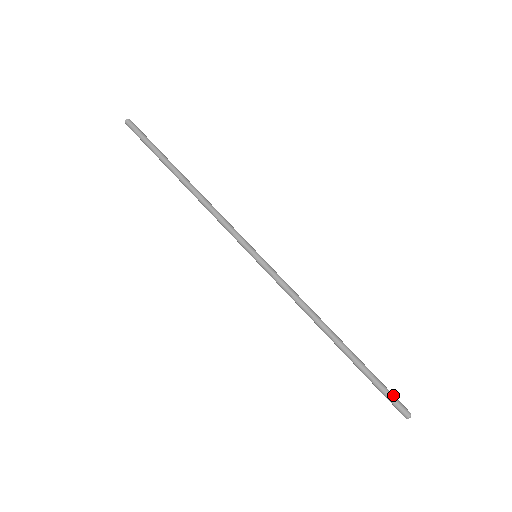
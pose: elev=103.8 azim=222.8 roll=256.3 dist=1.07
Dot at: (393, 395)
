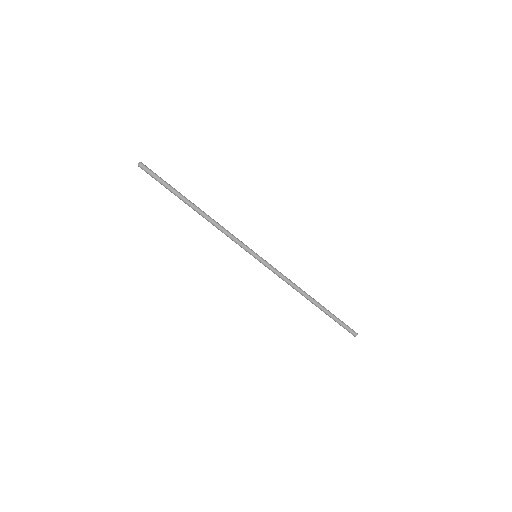
Dot at: (347, 327)
